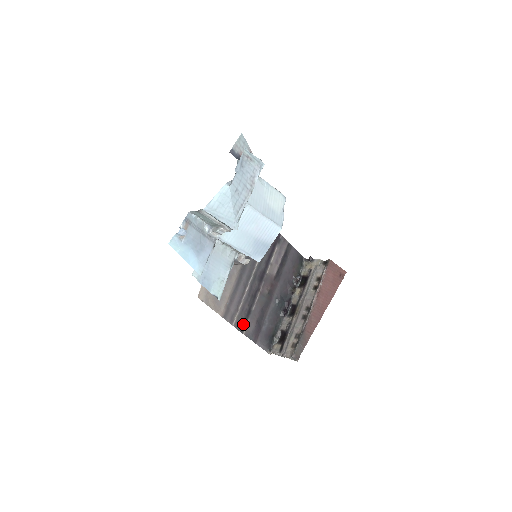
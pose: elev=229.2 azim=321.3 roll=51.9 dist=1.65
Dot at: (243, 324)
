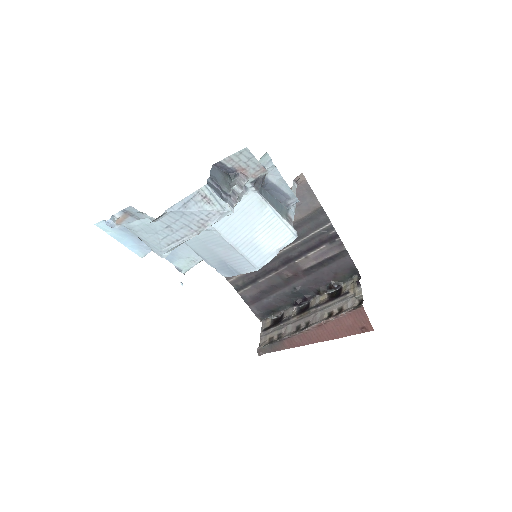
Dot at: (242, 286)
